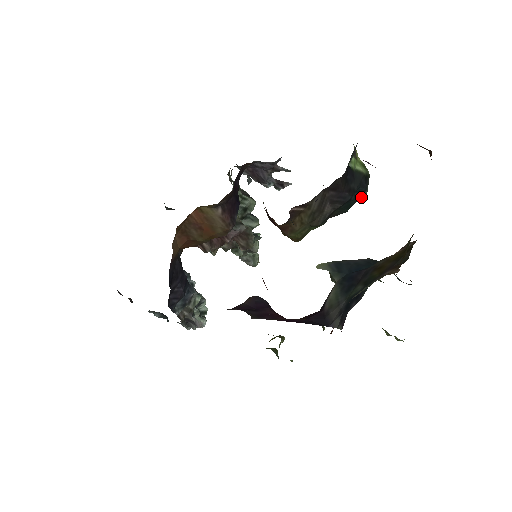
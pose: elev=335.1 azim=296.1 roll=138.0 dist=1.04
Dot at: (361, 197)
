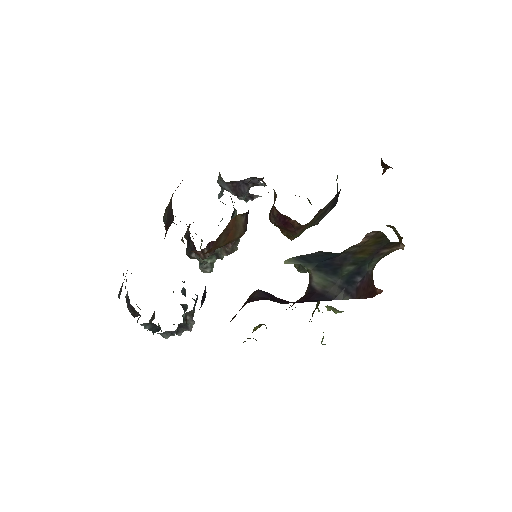
Dot at: occluded
